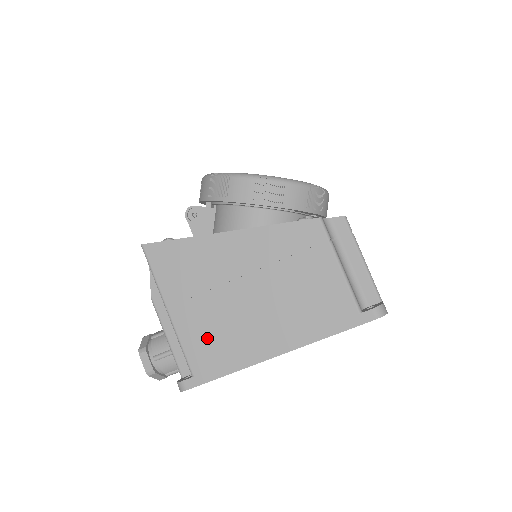
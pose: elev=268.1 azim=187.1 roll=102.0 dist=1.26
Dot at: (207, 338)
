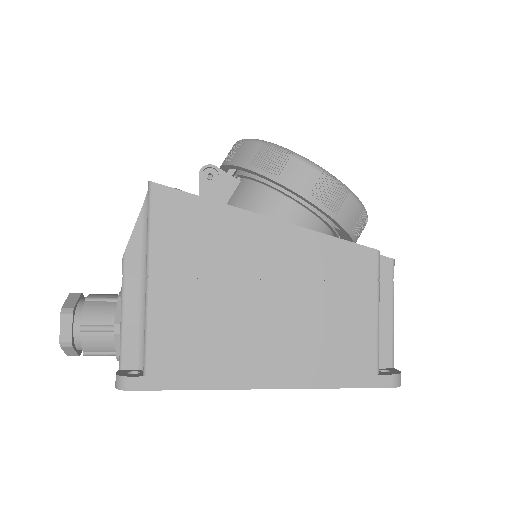
Dot at: (186, 334)
